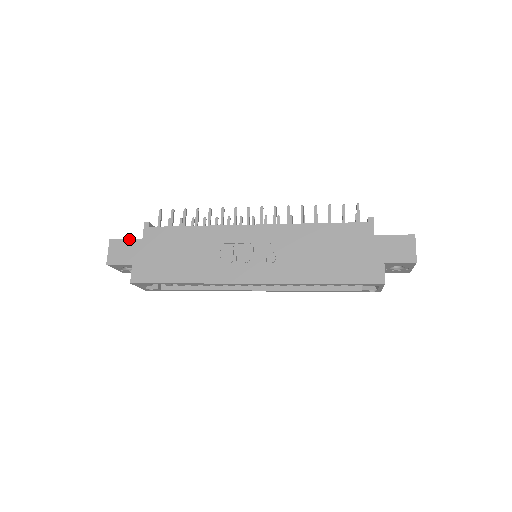
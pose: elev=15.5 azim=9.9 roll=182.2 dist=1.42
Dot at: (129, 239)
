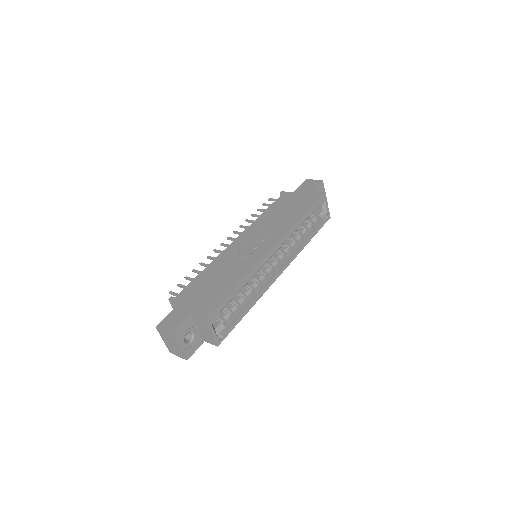
Dot at: (170, 312)
